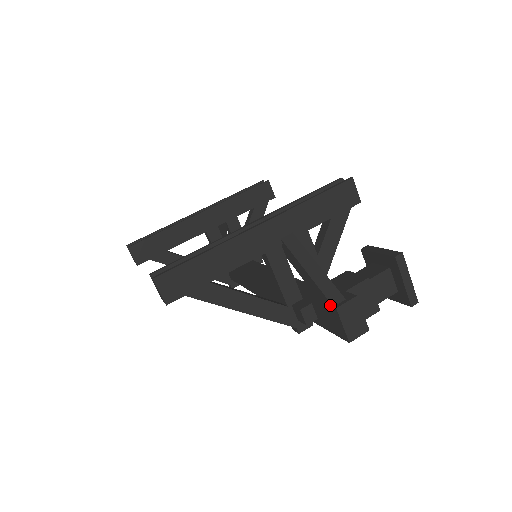
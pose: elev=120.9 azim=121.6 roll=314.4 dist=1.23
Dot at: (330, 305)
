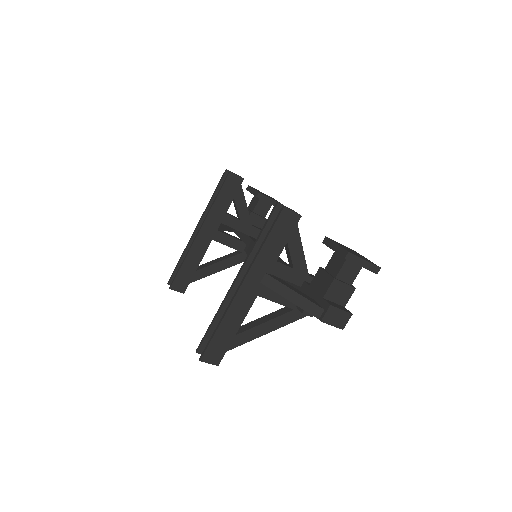
Dot at: occluded
